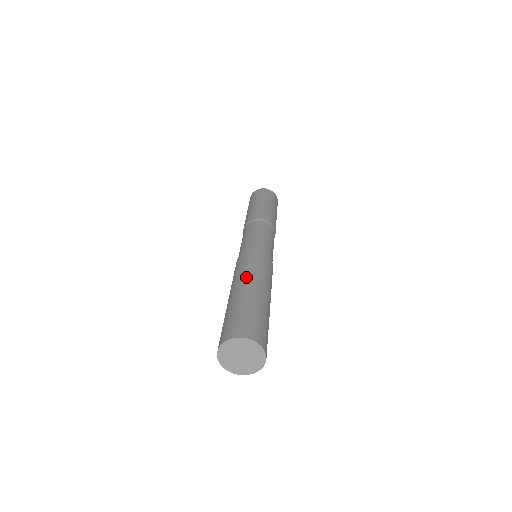
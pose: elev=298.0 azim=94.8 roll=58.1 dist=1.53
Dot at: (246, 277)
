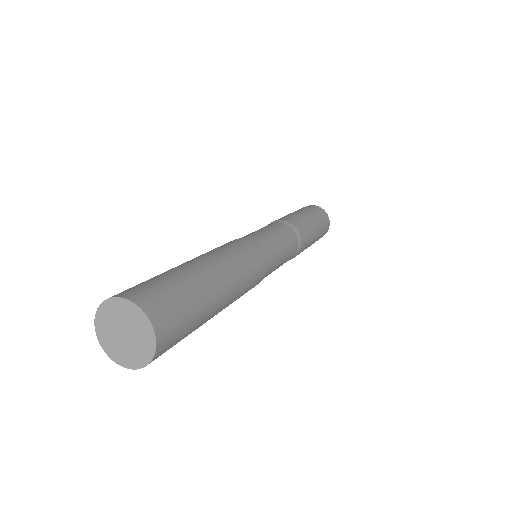
Dot at: (226, 263)
